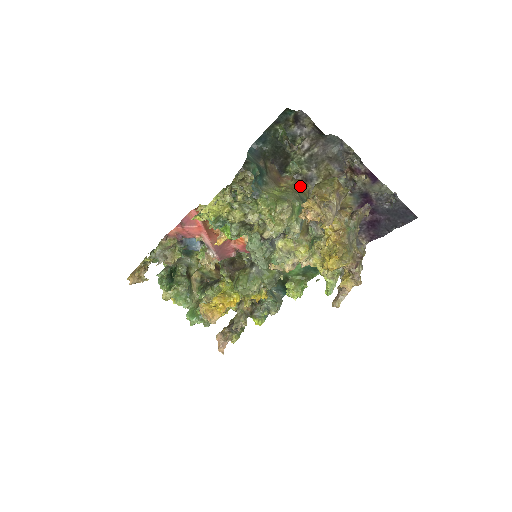
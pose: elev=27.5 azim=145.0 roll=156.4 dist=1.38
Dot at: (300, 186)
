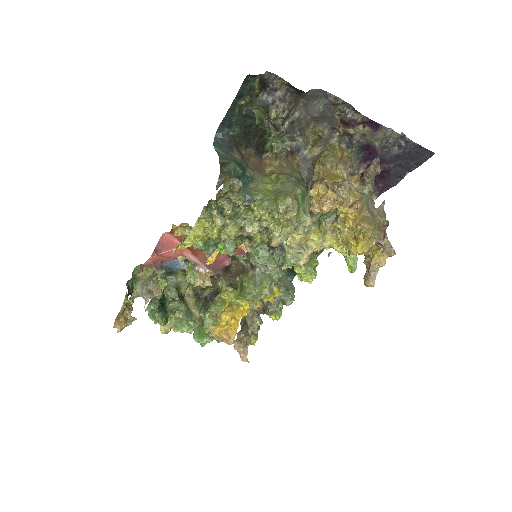
Dot at: (288, 163)
